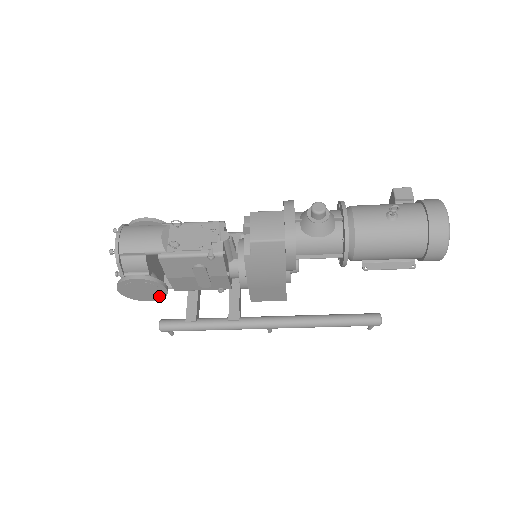
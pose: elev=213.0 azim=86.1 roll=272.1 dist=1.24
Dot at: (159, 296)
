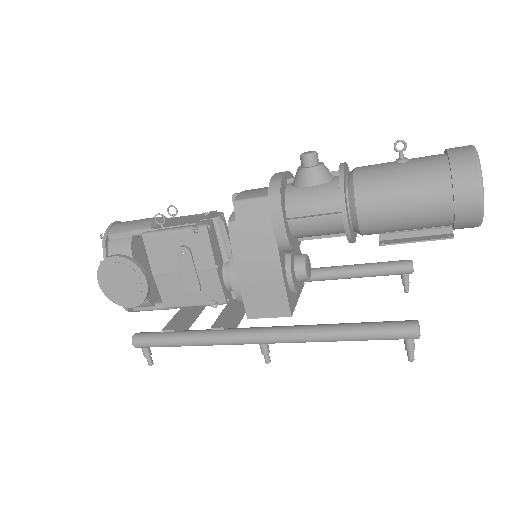
Dot at: (140, 296)
